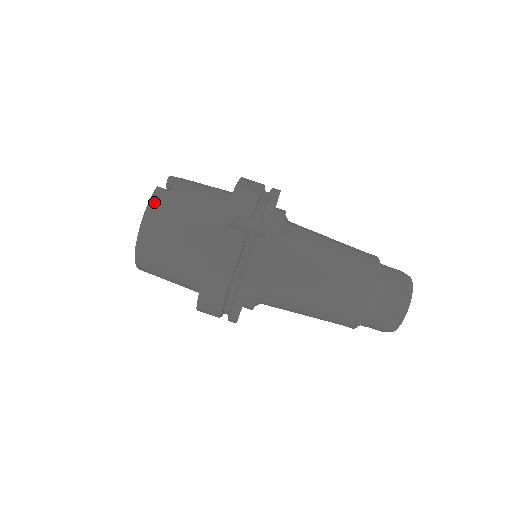
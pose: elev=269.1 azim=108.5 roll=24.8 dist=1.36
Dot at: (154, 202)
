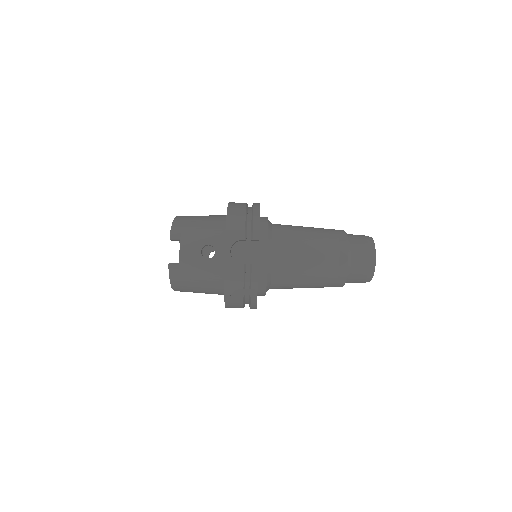
Dot at: (173, 280)
